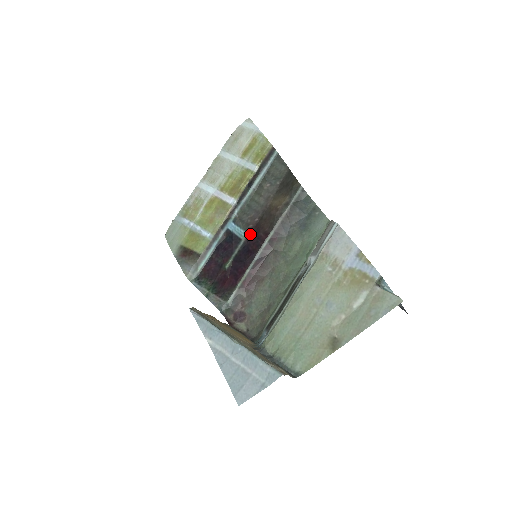
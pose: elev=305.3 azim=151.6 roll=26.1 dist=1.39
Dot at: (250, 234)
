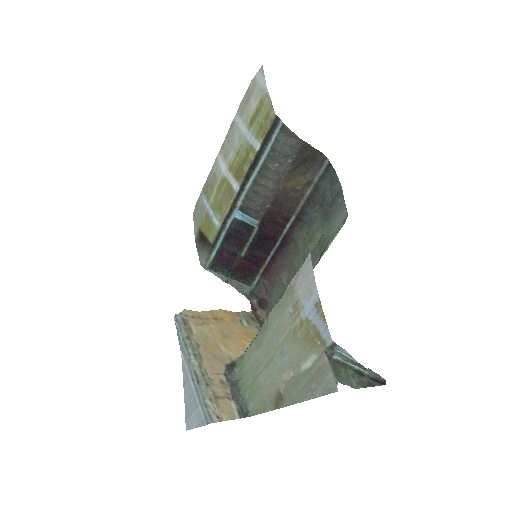
Dot at: (263, 222)
